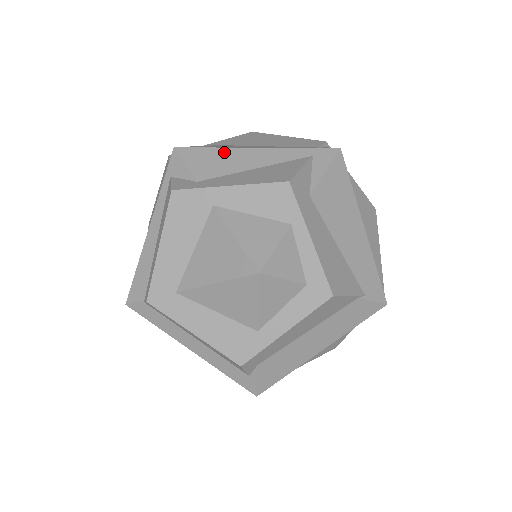
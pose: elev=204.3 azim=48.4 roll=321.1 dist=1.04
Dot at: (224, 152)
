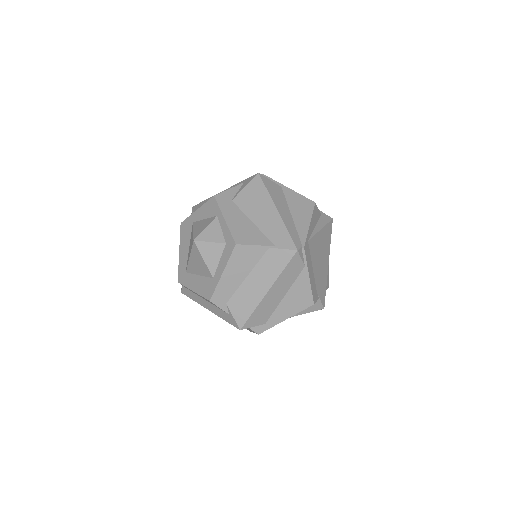
Dot at: occluded
